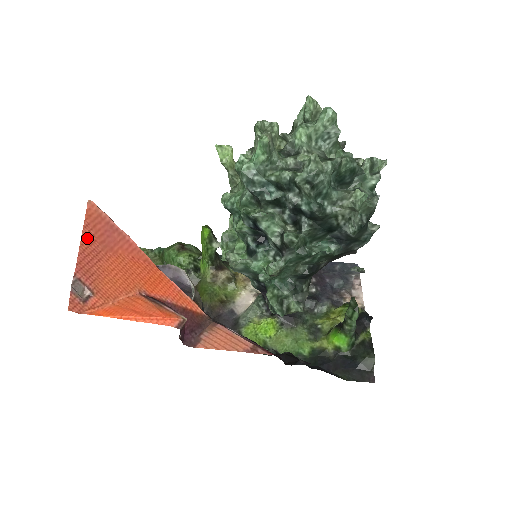
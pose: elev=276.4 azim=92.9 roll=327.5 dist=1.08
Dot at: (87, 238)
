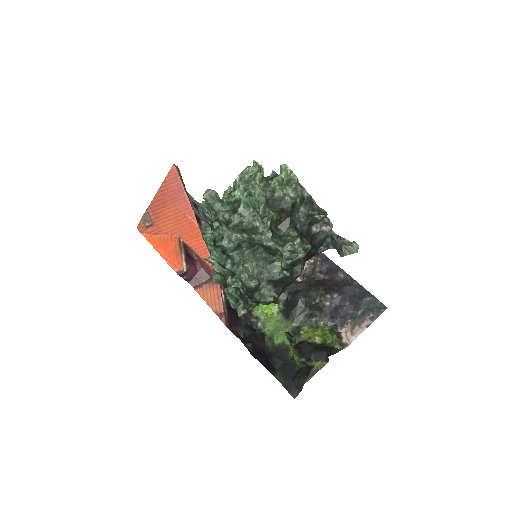
Dot at: (162, 190)
